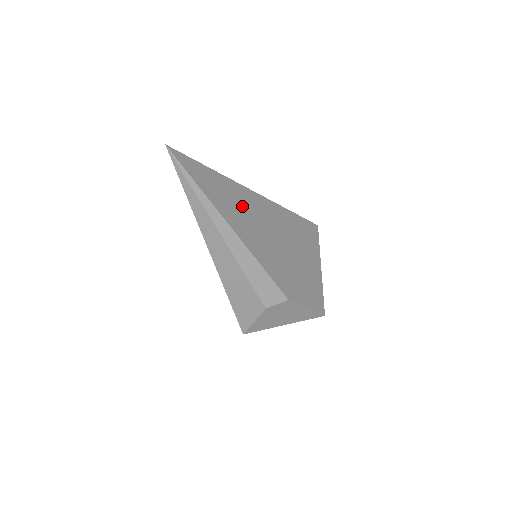
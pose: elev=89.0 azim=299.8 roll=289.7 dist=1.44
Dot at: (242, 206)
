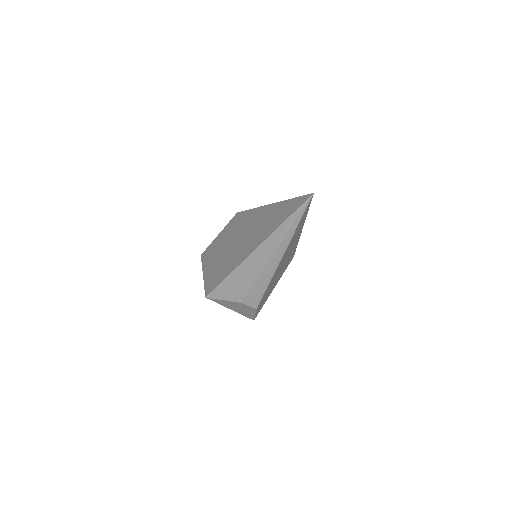
Dot at: occluded
